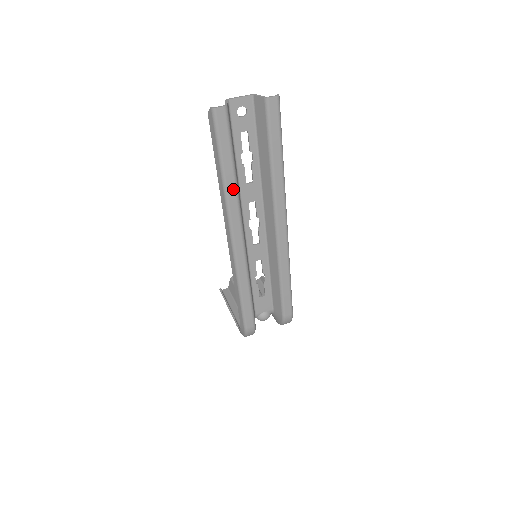
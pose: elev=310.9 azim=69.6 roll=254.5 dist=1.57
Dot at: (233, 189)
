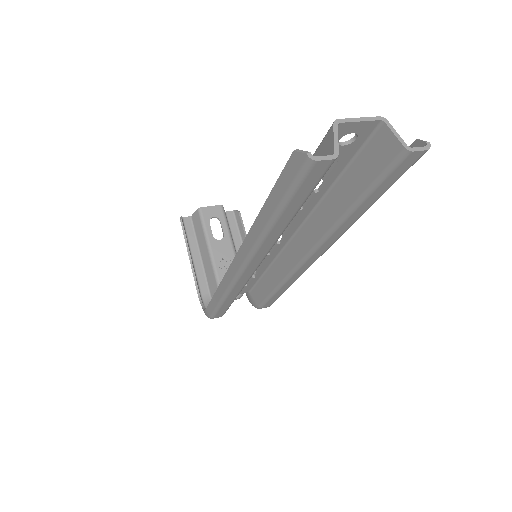
Dot at: (275, 236)
